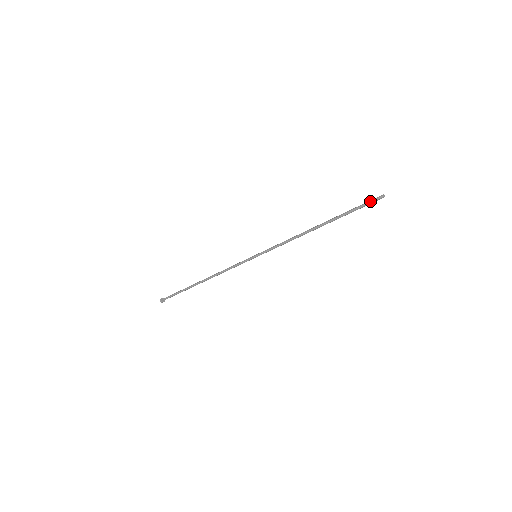
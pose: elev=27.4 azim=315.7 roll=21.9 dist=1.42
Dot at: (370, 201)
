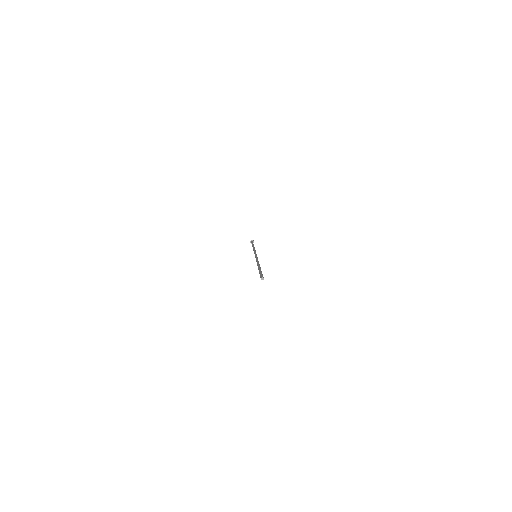
Dot at: (260, 276)
